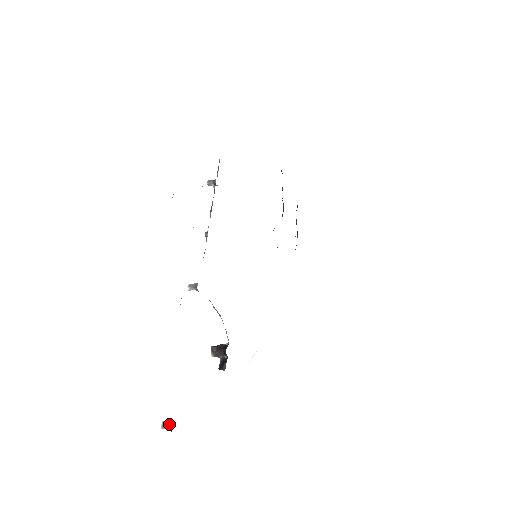
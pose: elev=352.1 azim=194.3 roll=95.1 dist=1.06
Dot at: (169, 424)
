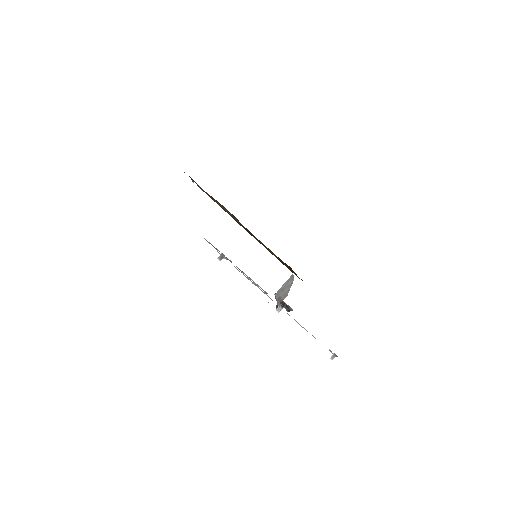
Dot at: (334, 356)
